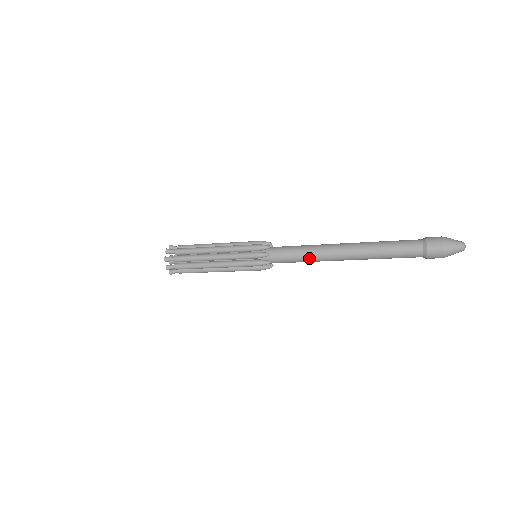
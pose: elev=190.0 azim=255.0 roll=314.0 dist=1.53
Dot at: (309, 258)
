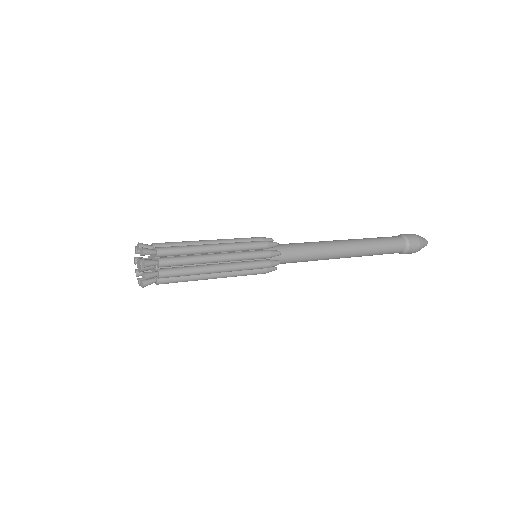
Dot at: (314, 260)
